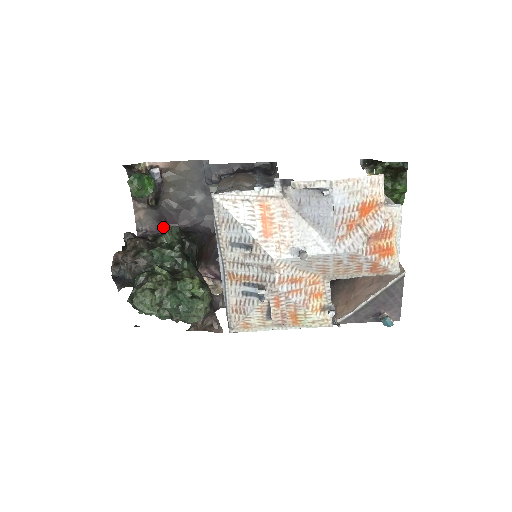
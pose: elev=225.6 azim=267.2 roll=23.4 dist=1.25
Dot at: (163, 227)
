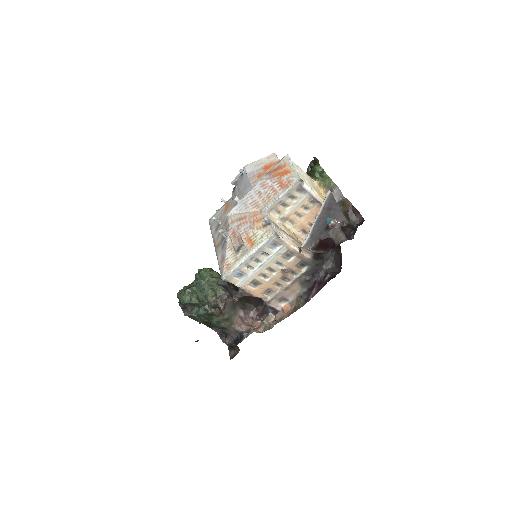
Dot at: occluded
